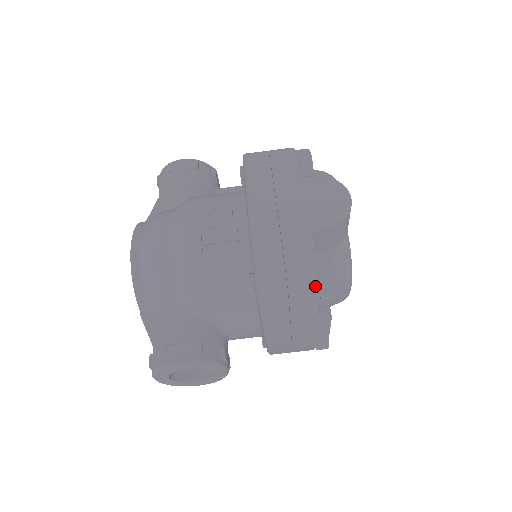
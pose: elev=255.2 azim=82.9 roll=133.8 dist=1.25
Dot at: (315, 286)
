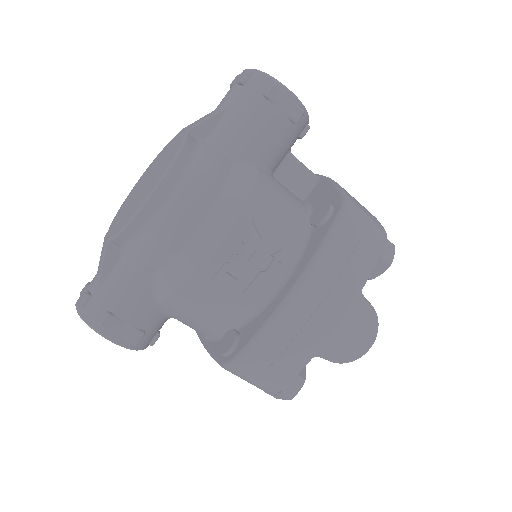
Dot at: (272, 393)
